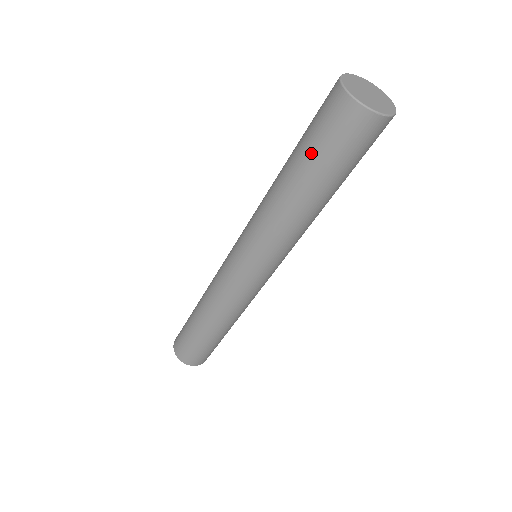
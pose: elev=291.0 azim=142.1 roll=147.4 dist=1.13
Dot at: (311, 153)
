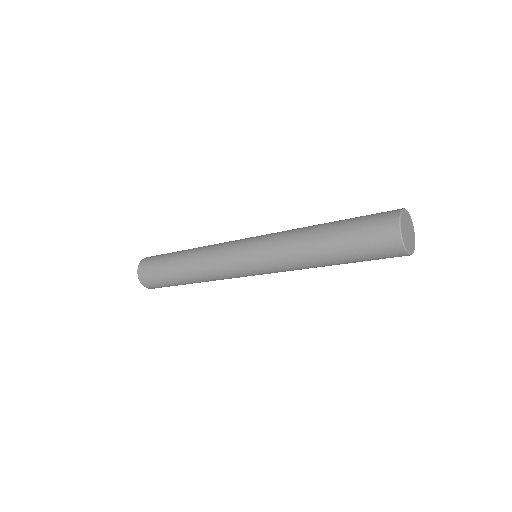
Dot at: (350, 232)
